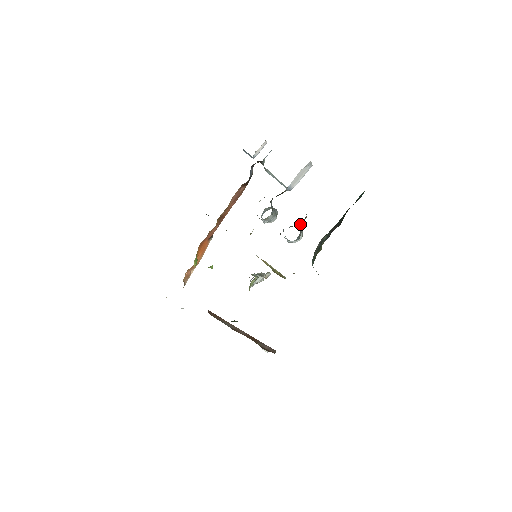
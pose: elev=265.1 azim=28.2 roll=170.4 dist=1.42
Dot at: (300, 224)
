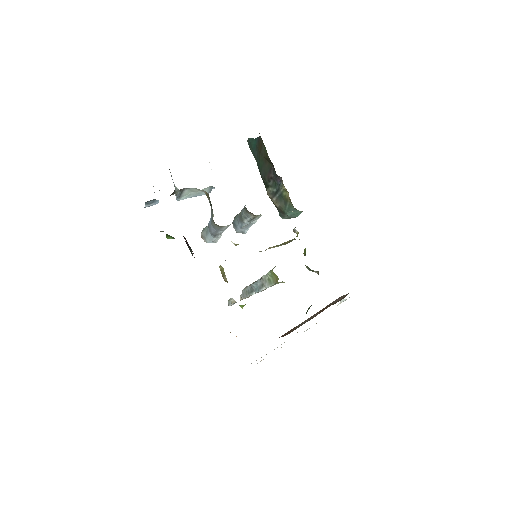
Dot at: occluded
